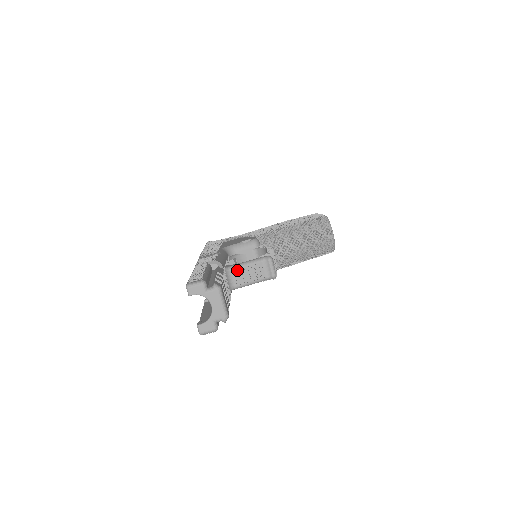
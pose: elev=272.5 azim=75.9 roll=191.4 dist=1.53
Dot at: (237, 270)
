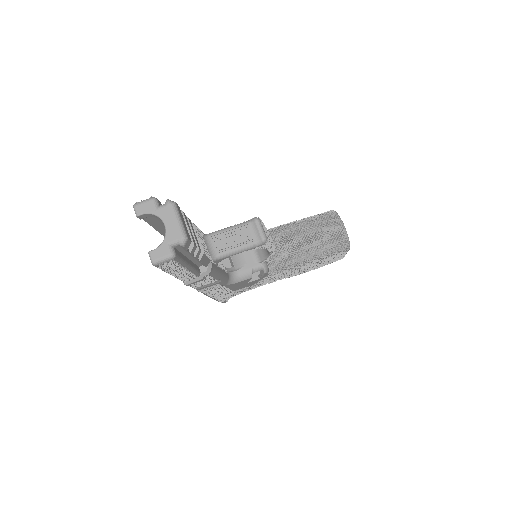
Dot at: (218, 235)
